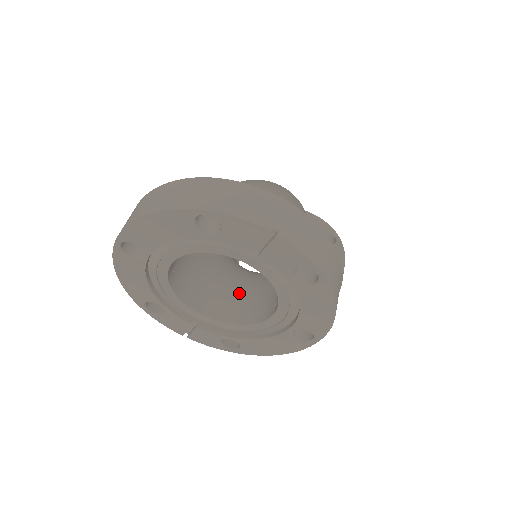
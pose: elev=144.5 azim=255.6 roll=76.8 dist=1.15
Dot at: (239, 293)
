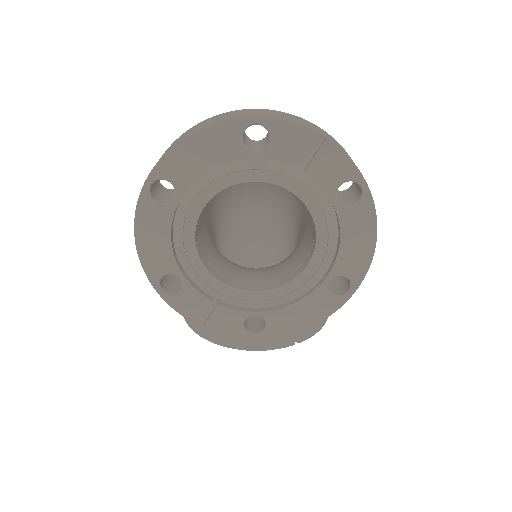
Dot at: (255, 272)
